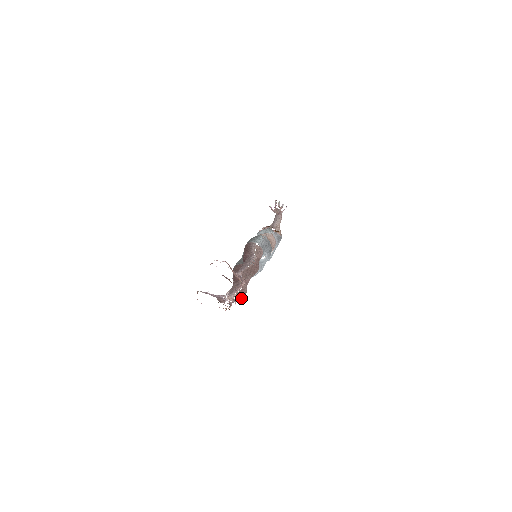
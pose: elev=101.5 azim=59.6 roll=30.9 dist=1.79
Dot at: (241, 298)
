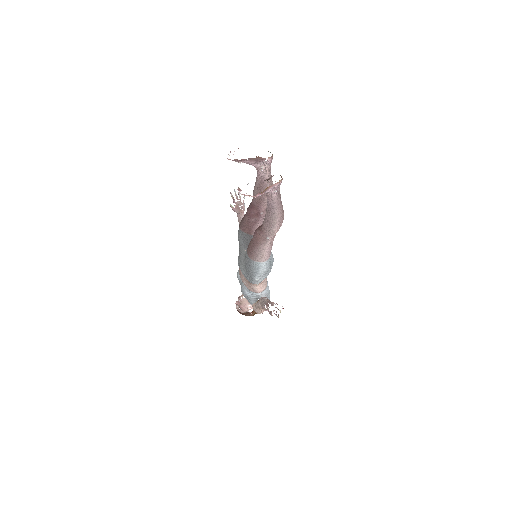
Dot at: (282, 209)
